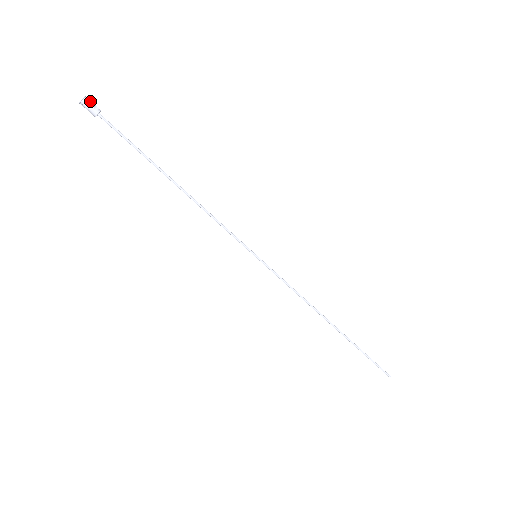
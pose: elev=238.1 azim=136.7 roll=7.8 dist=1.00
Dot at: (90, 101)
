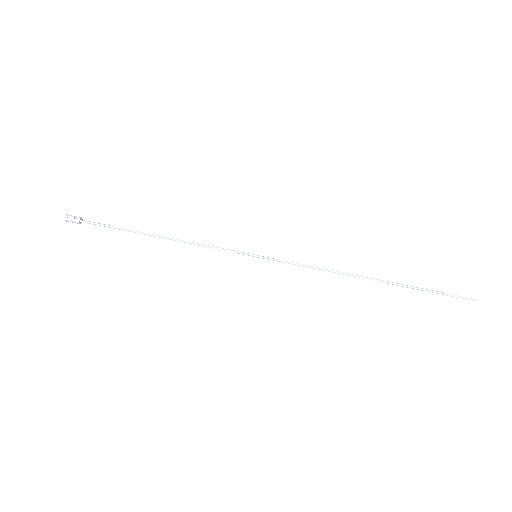
Dot at: (71, 216)
